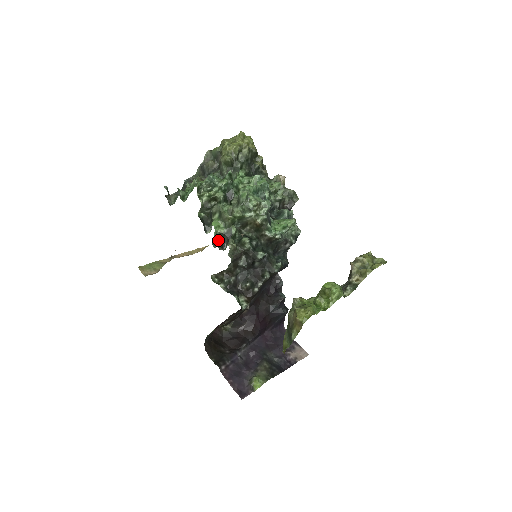
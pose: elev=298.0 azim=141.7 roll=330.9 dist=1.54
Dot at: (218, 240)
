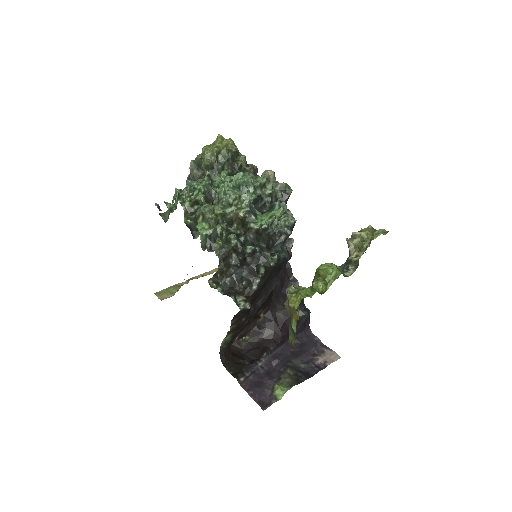
Dot at: (206, 242)
